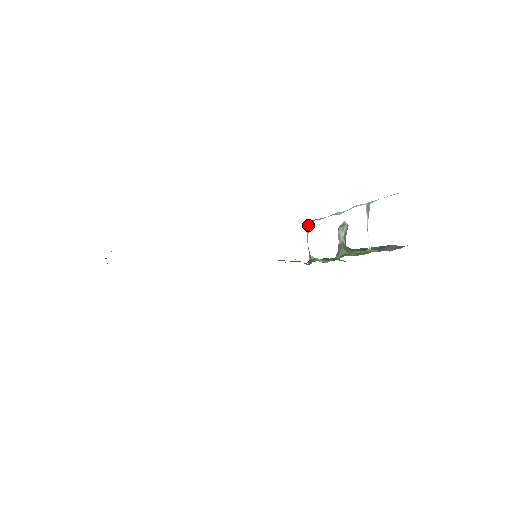
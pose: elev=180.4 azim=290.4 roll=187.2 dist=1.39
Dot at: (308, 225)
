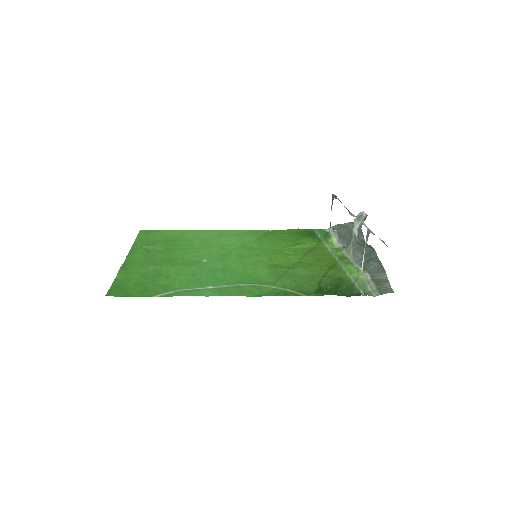
Dot at: (333, 198)
